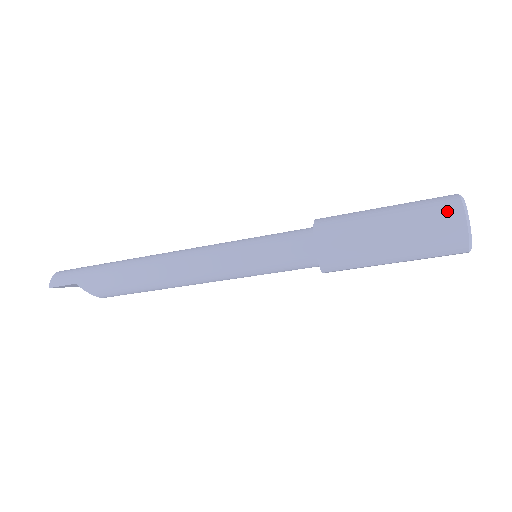
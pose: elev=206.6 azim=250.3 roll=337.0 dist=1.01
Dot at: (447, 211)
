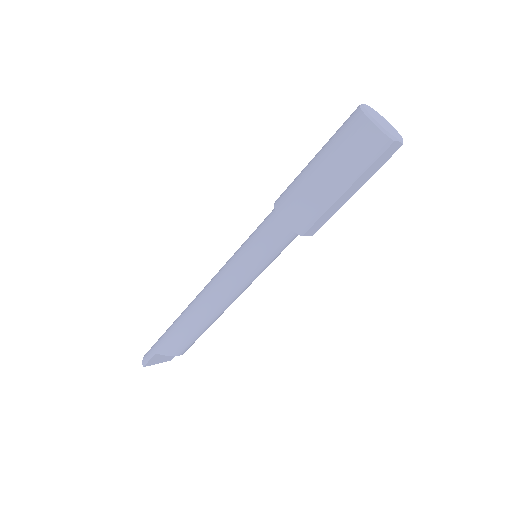
Dot at: (352, 122)
